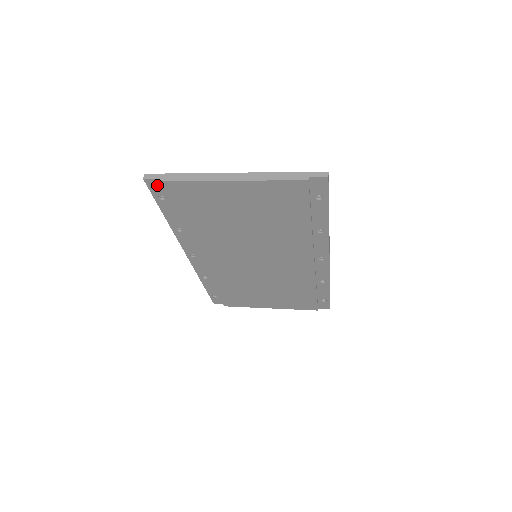
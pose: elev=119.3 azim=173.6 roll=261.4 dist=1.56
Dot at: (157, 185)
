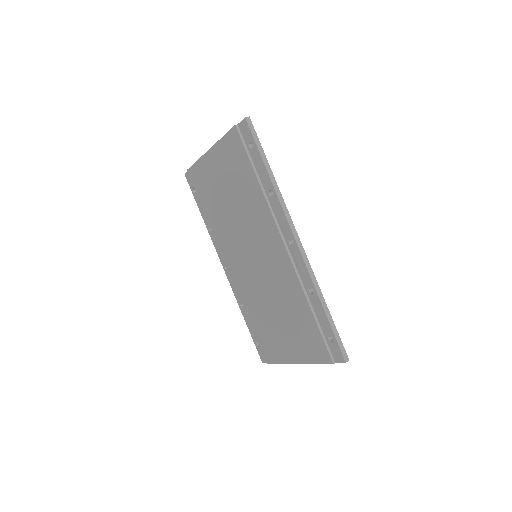
Dot at: (190, 178)
